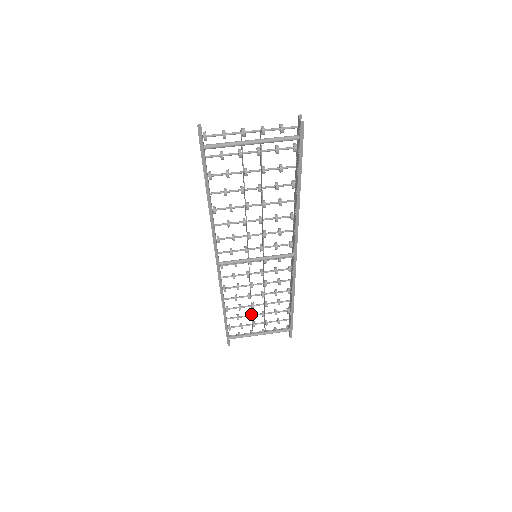
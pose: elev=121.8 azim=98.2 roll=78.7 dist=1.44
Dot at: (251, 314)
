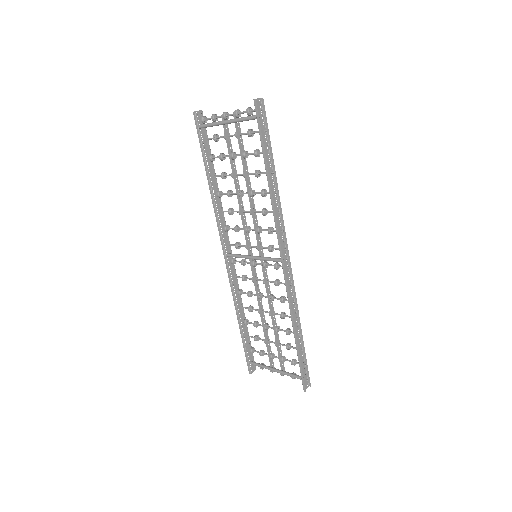
Dot at: (269, 340)
